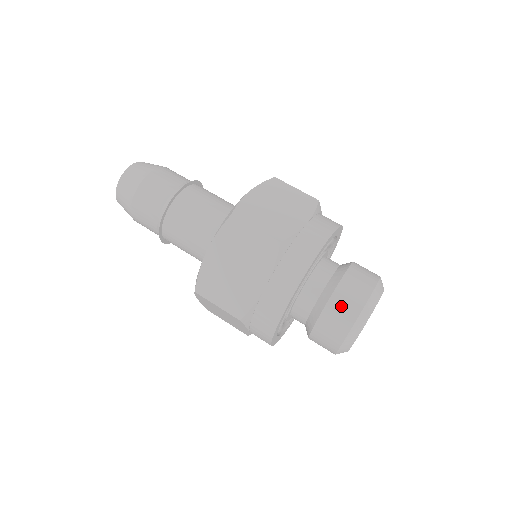
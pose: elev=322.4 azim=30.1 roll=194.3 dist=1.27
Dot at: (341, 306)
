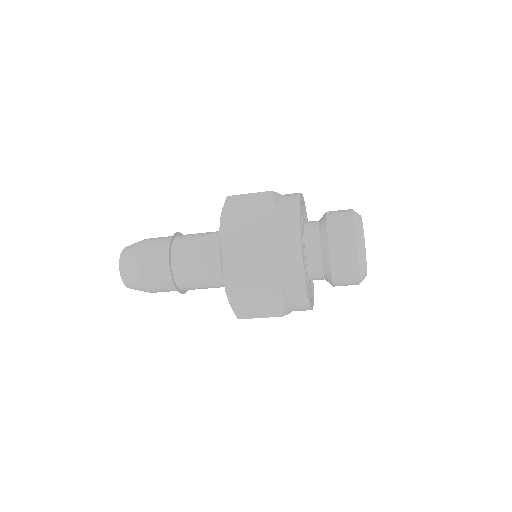
Dot at: (338, 220)
